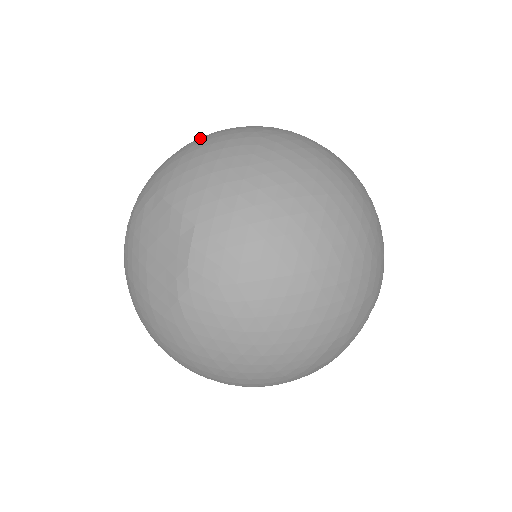
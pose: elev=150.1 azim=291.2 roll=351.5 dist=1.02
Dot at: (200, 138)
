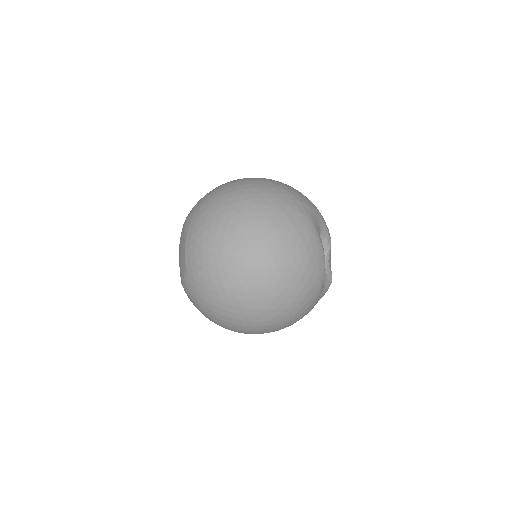
Dot at: (224, 210)
